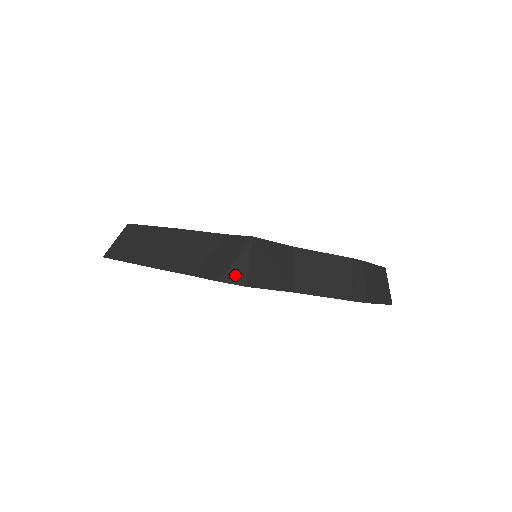
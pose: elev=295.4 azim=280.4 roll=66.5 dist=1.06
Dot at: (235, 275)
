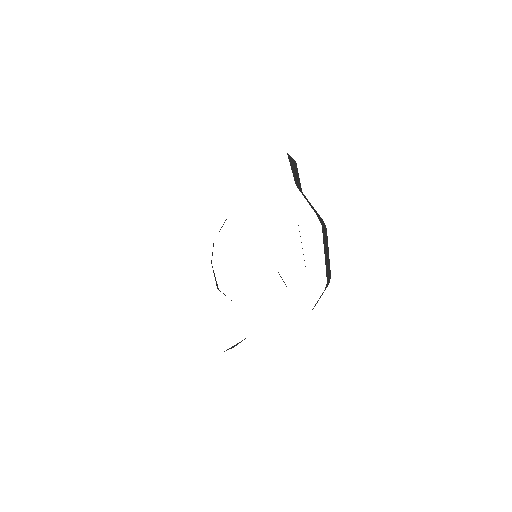
Dot at: occluded
